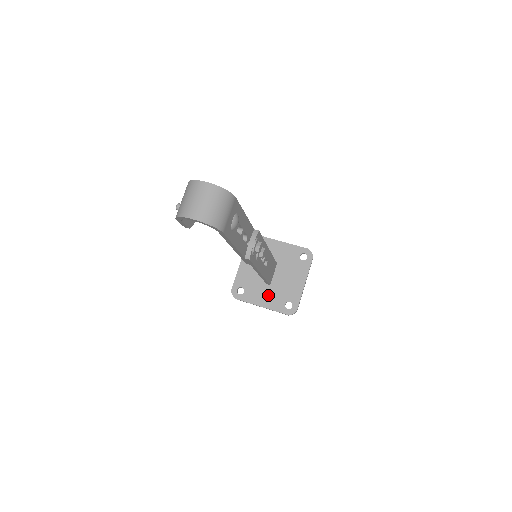
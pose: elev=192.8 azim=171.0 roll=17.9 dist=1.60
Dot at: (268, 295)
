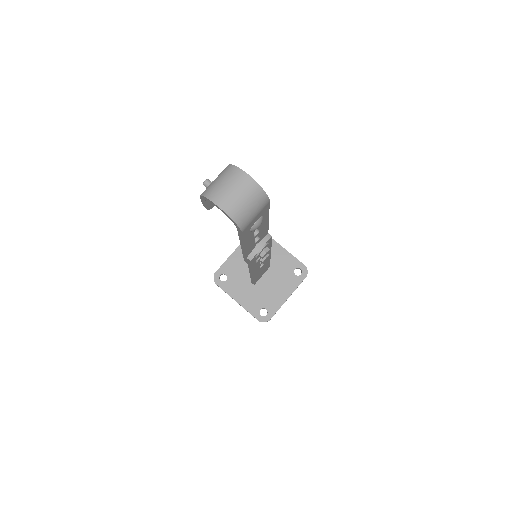
Dot at: (248, 293)
